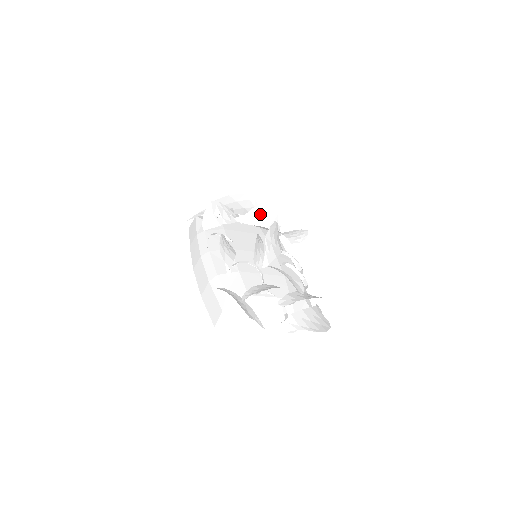
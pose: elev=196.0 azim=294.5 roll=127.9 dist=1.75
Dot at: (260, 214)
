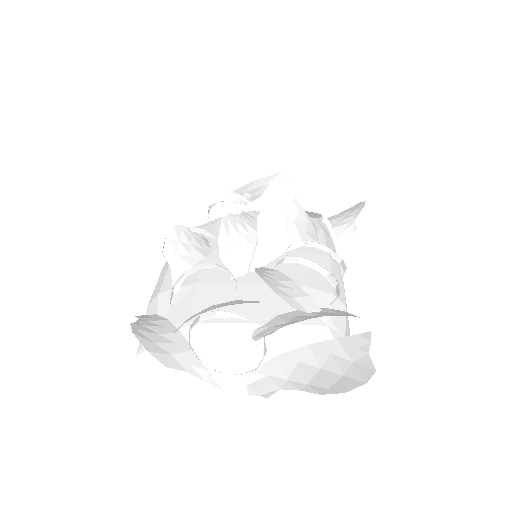
Dot at: occluded
